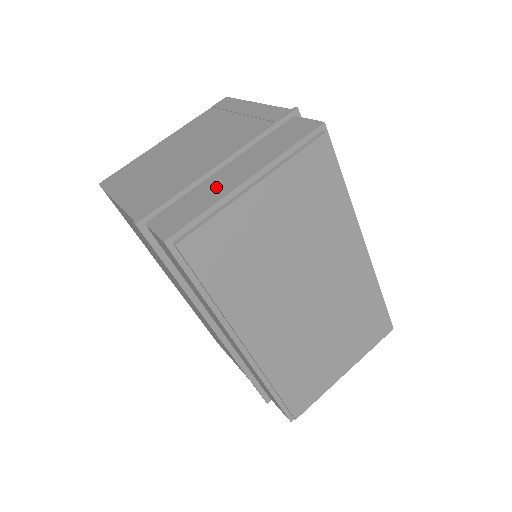
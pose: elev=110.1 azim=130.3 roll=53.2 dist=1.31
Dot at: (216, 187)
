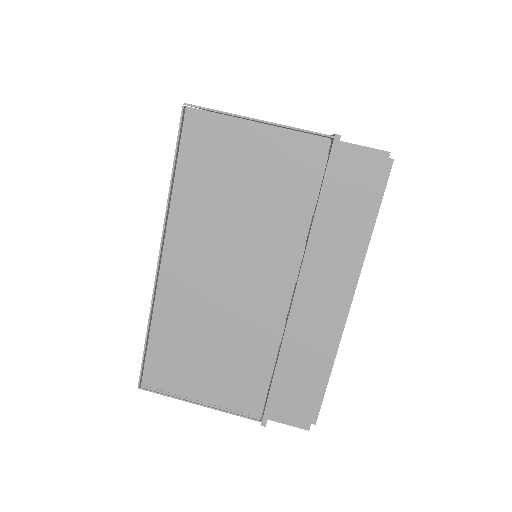
Dot at: occluded
